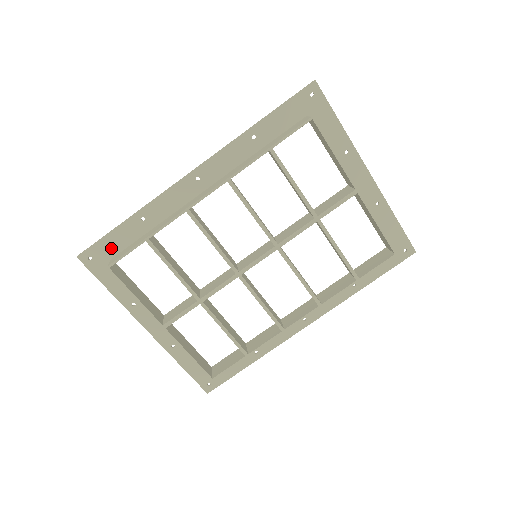
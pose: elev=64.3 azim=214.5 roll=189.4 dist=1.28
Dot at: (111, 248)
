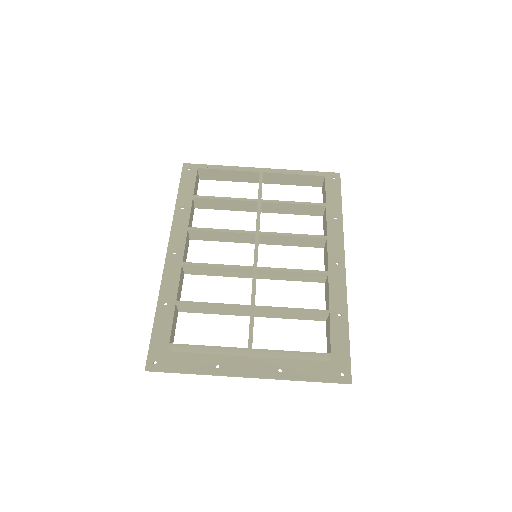
Dot at: (162, 342)
